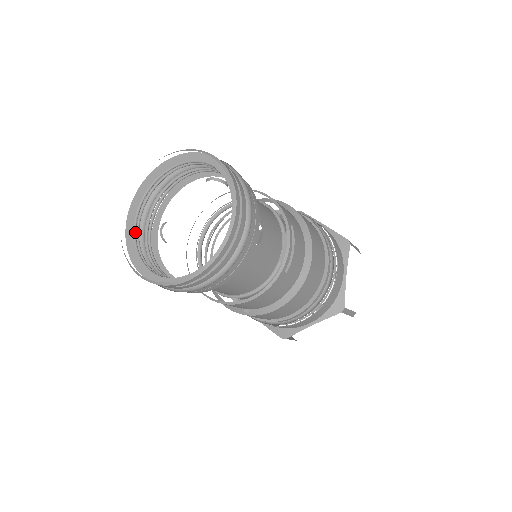
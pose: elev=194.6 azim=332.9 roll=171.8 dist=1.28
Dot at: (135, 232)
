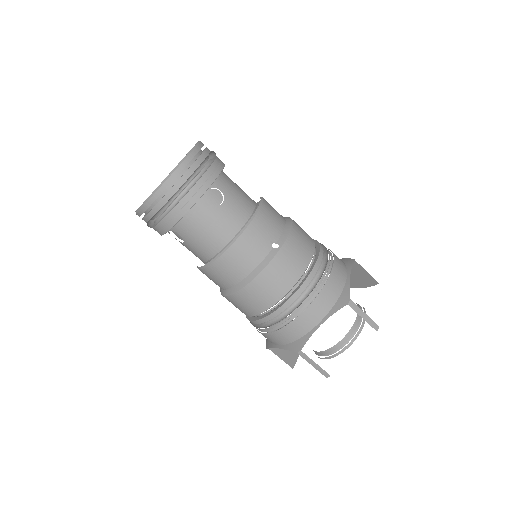
Dot at: occluded
